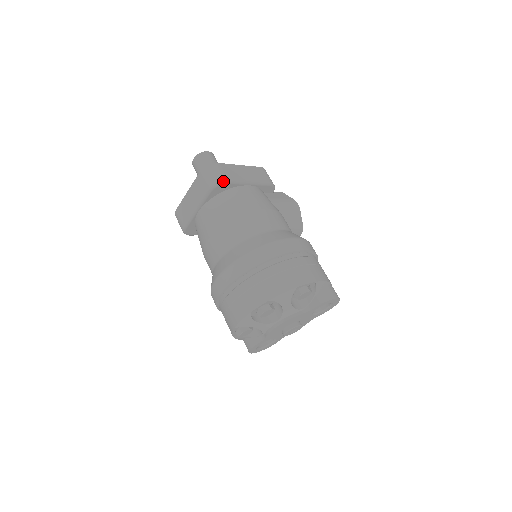
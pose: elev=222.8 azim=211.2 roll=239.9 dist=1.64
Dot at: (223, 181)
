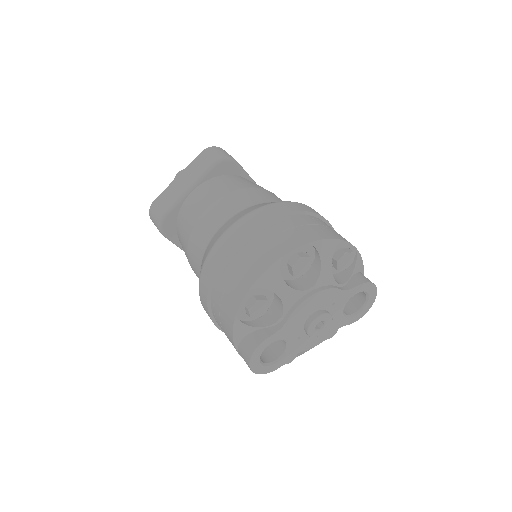
Dot at: (232, 158)
